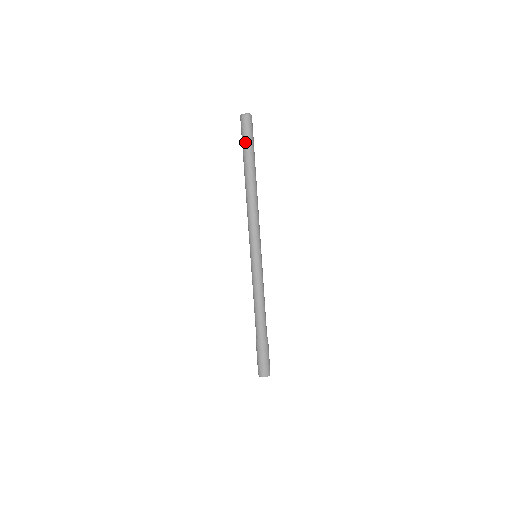
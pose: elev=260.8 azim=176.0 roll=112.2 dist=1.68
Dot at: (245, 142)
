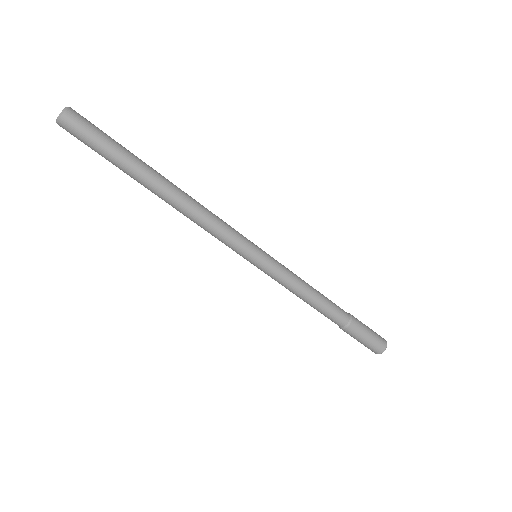
Dot at: (104, 147)
